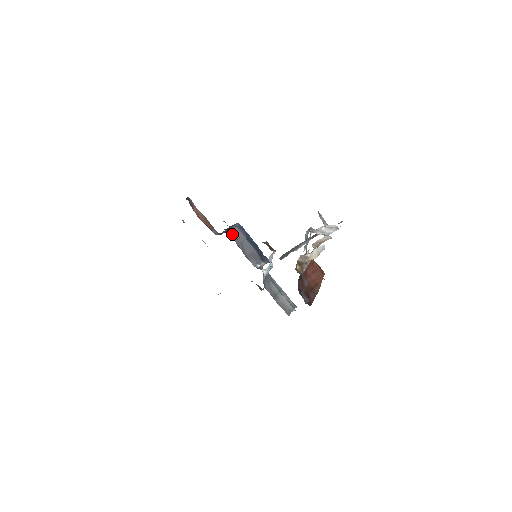
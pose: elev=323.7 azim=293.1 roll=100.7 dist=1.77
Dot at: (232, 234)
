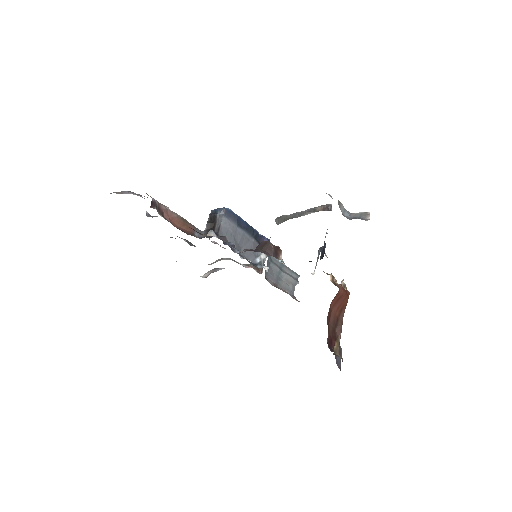
Dot at: (221, 233)
